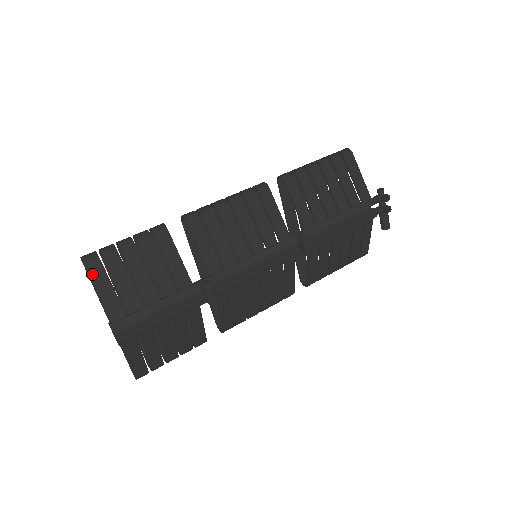
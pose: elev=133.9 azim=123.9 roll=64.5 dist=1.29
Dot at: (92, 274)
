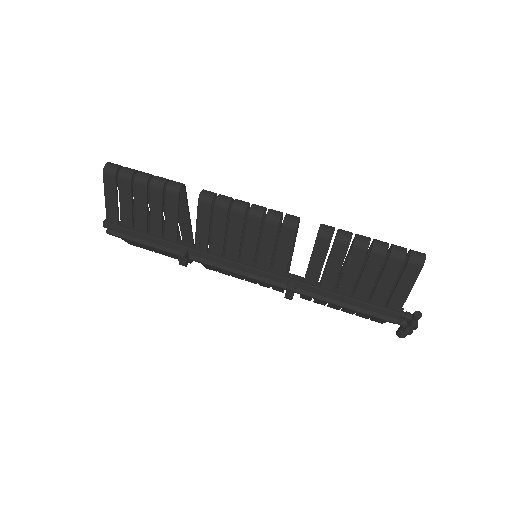
Dot at: (105, 183)
